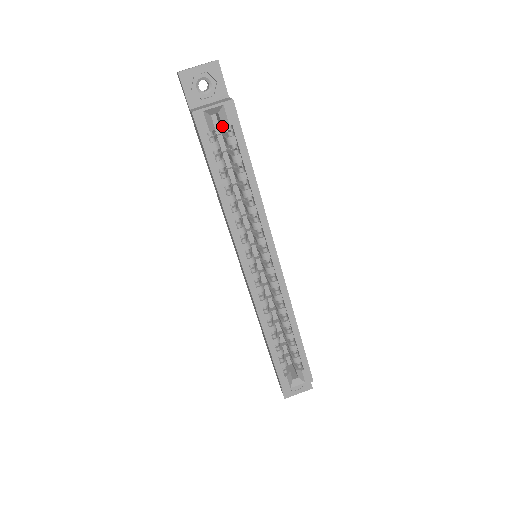
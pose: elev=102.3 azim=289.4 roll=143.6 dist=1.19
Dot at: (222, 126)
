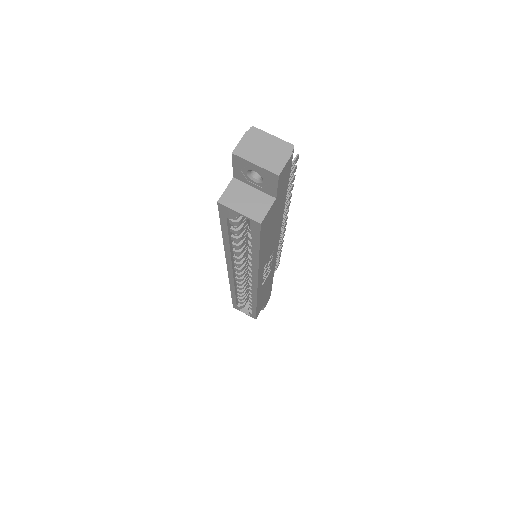
Dot at: (247, 220)
